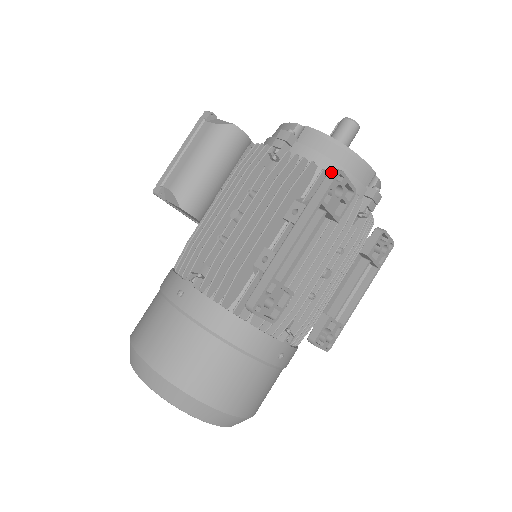
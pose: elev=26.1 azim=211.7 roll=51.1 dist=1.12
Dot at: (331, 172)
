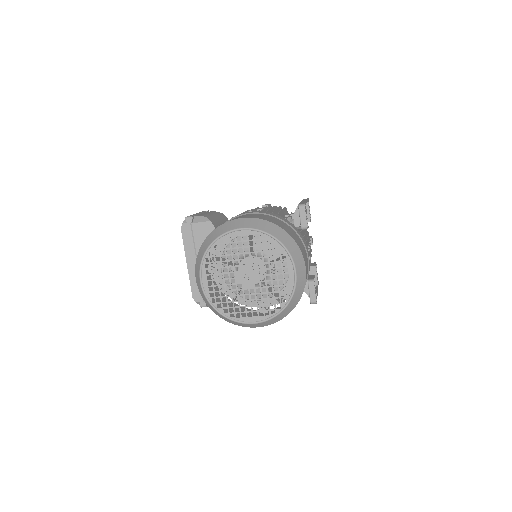
Dot at: occluded
